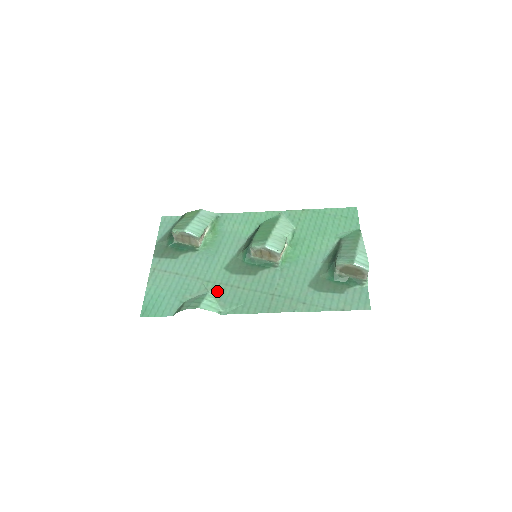
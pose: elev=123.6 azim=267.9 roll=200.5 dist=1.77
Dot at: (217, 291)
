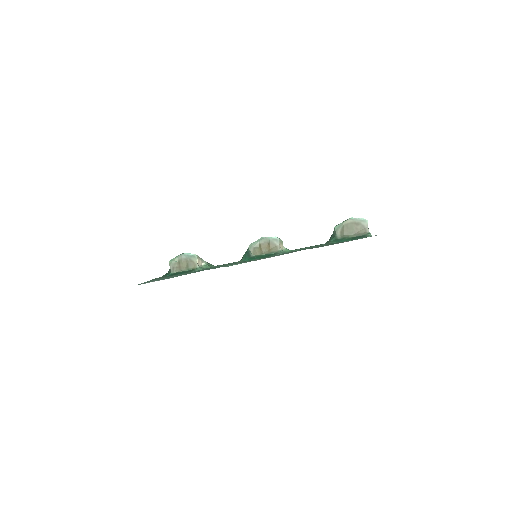
Dot at: (219, 267)
